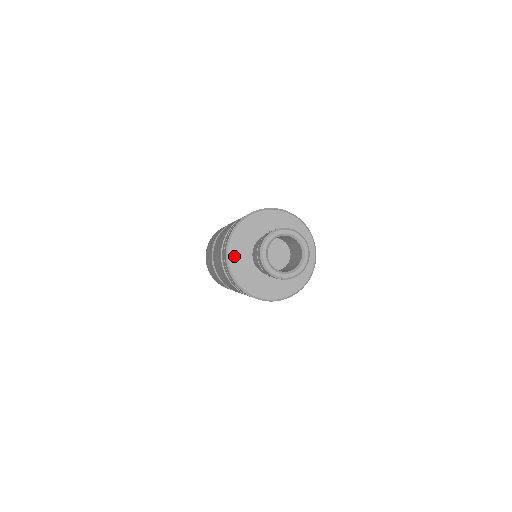
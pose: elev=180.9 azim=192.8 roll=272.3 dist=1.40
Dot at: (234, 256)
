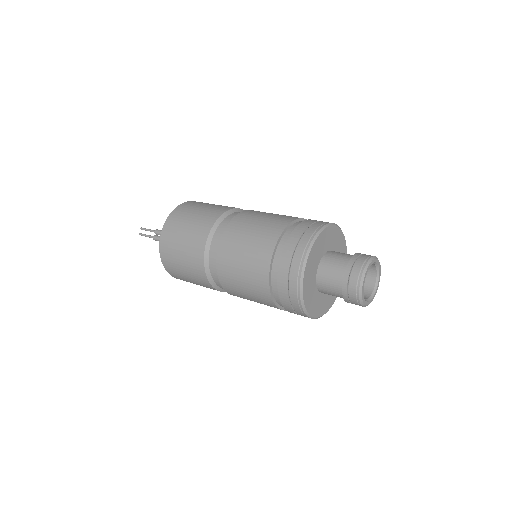
Dot at: (308, 268)
